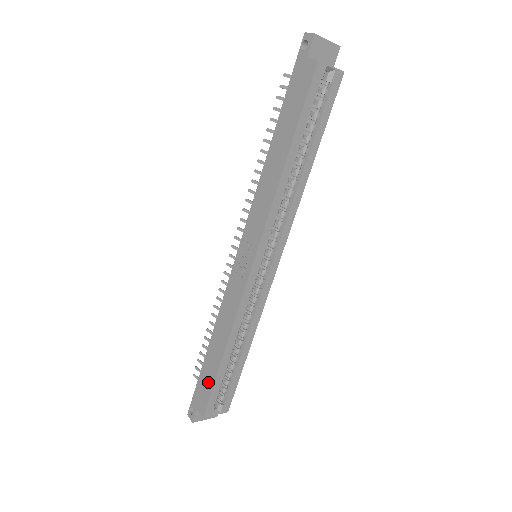
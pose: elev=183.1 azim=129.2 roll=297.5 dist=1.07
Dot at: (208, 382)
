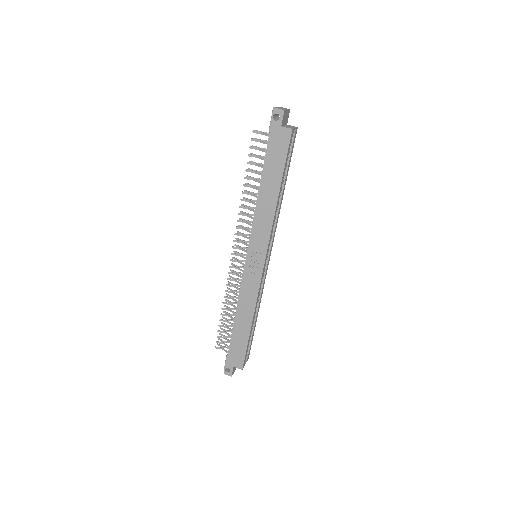
Dot at: (241, 347)
